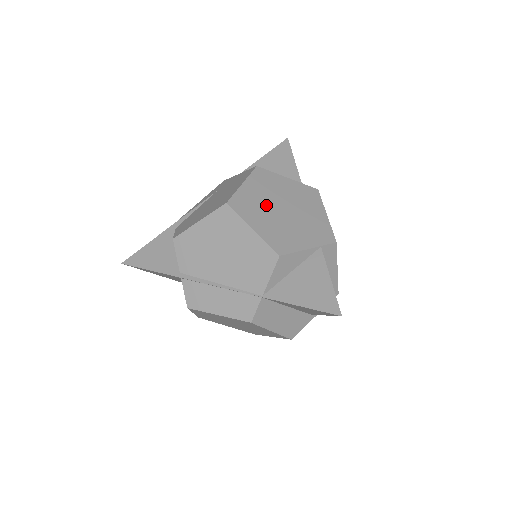
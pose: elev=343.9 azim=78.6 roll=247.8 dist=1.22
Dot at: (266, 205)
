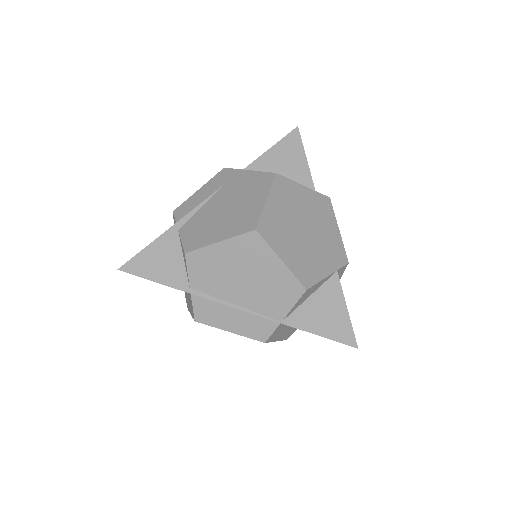
Dot at: (290, 226)
